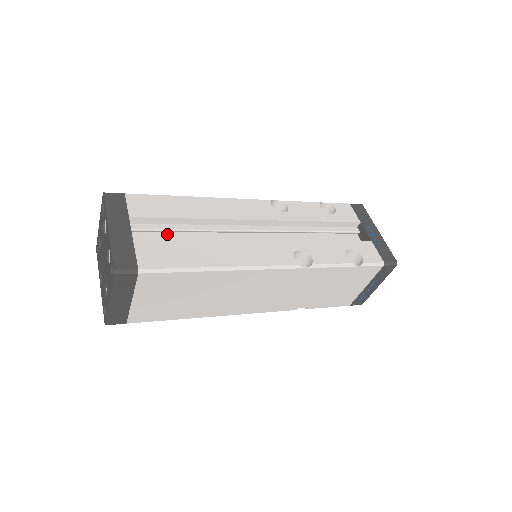
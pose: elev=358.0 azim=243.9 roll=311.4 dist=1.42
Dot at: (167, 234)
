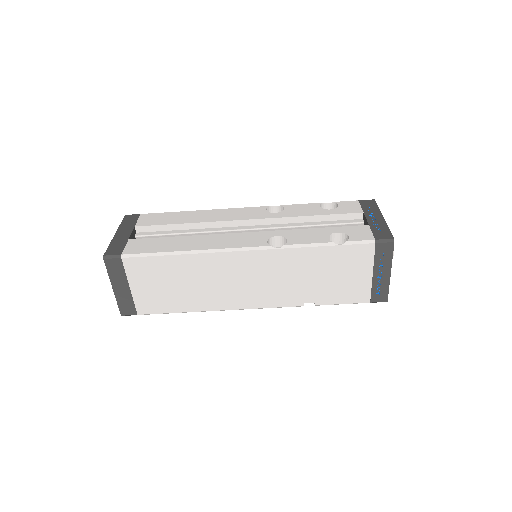
Dot at: occluded
